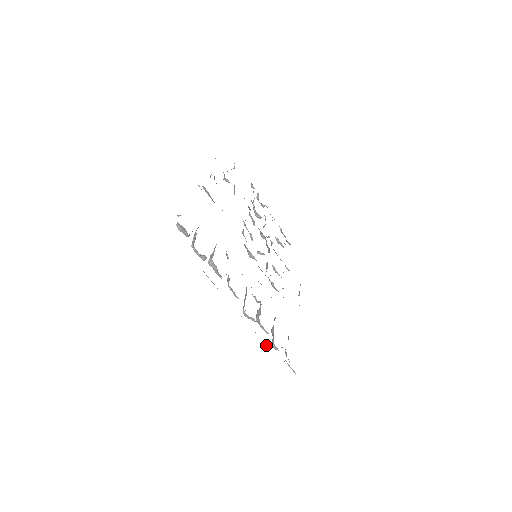
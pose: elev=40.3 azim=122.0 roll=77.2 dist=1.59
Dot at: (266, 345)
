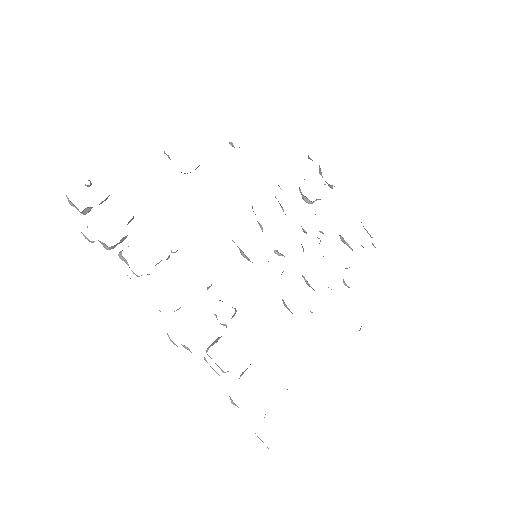
Dot at: occluded
